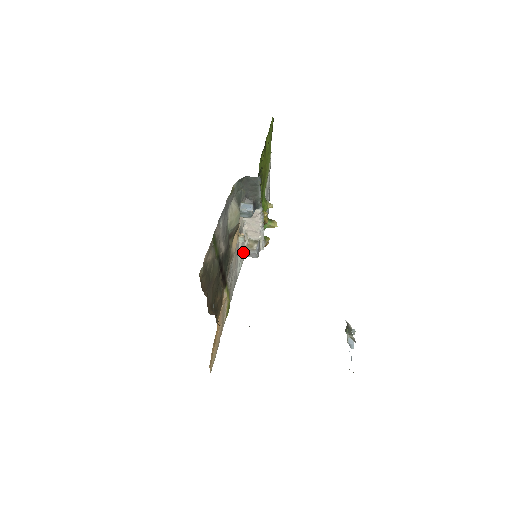
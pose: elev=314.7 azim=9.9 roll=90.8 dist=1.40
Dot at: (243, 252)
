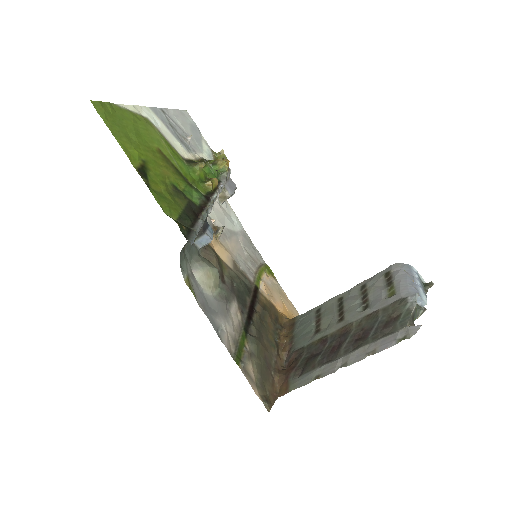
Dot at: (223, 207)
